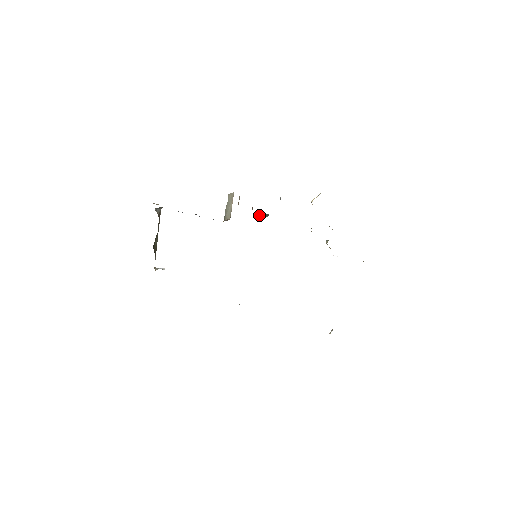
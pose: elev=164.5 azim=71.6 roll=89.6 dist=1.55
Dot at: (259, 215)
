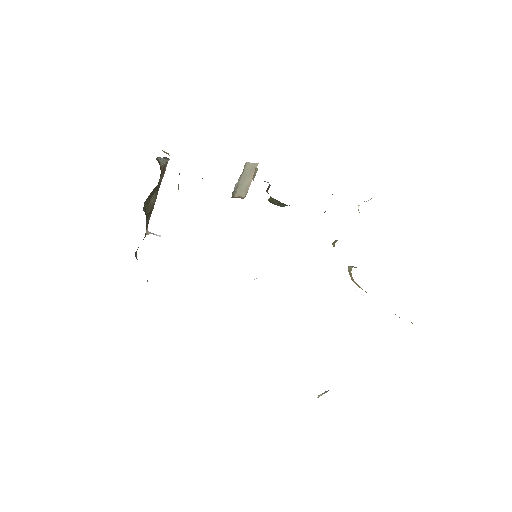
Dot at: (273, 202)
